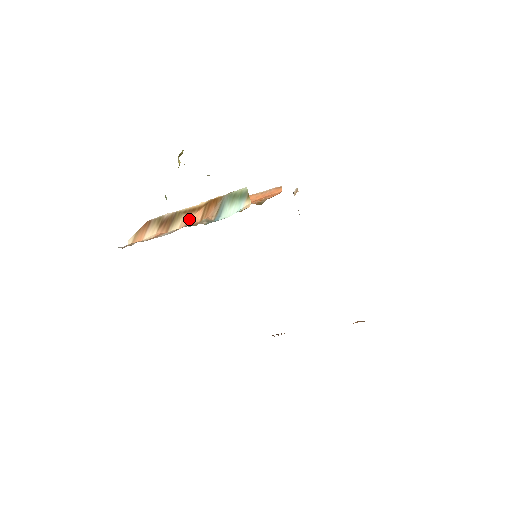
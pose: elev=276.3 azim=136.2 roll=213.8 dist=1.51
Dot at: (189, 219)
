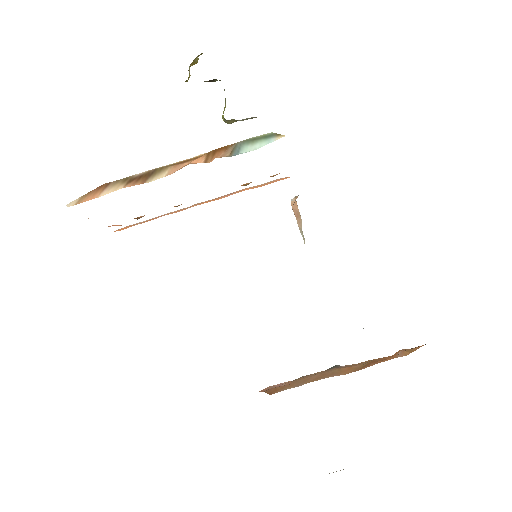
Dot at: (183, 165)
